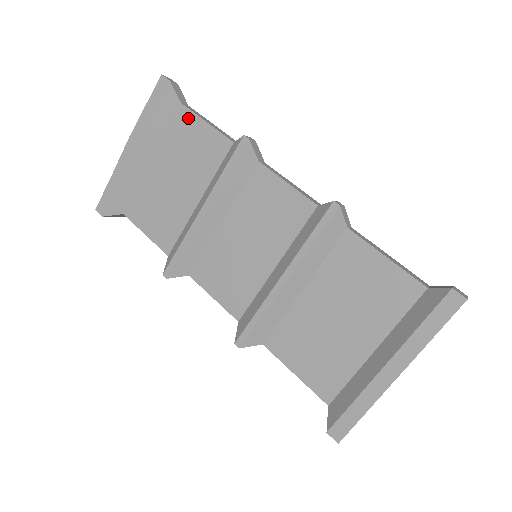
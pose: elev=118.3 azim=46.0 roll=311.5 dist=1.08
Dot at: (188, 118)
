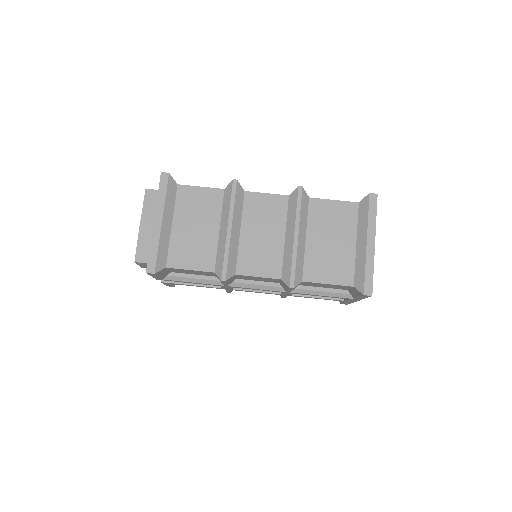
Dot at: (187, 190)
